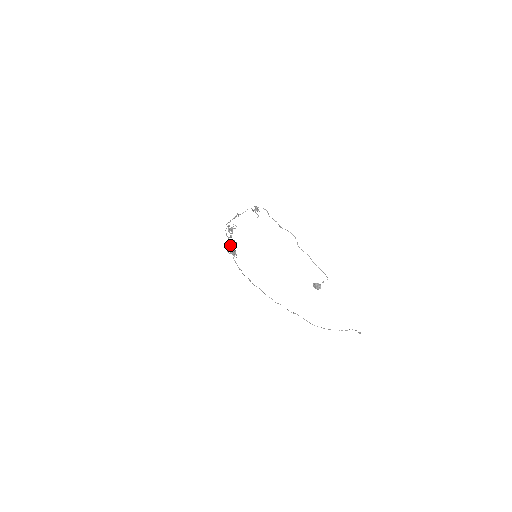
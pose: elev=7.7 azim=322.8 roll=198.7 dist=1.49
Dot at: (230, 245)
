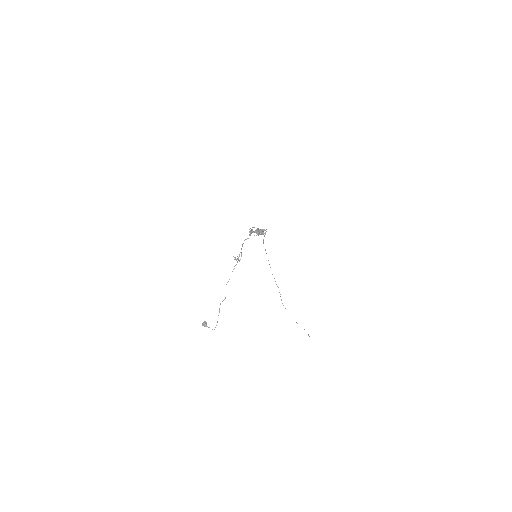
Dot at: occluded
